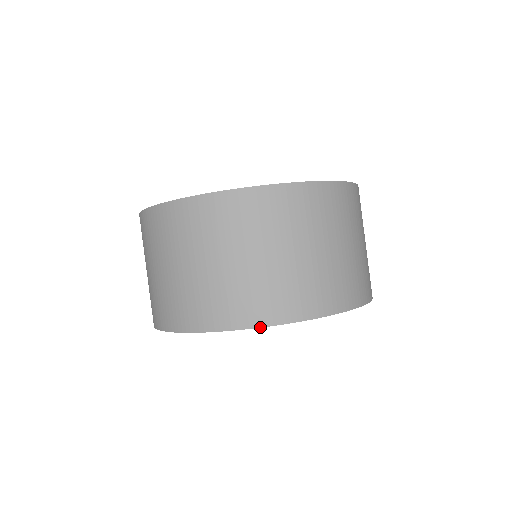
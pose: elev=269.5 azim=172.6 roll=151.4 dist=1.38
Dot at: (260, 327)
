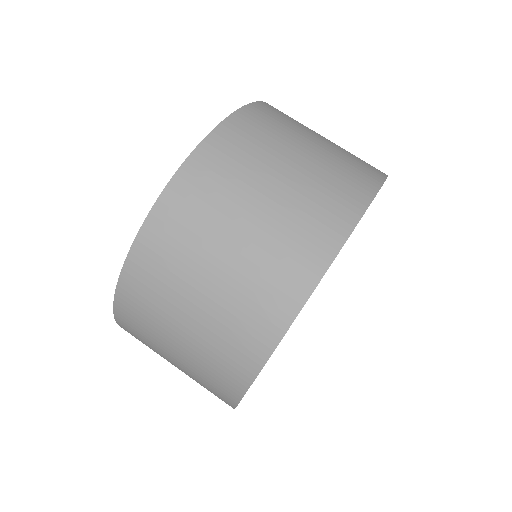
Dot at: occluded
